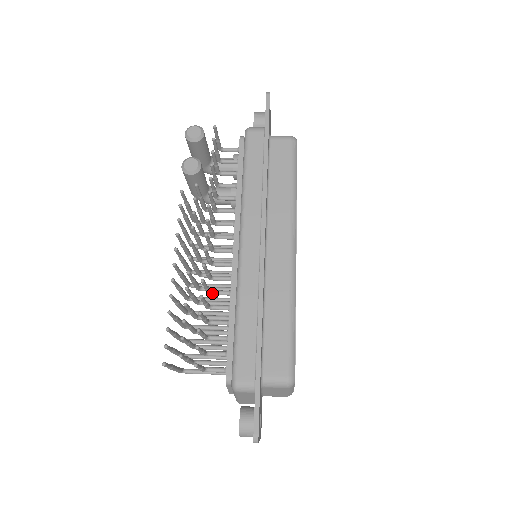
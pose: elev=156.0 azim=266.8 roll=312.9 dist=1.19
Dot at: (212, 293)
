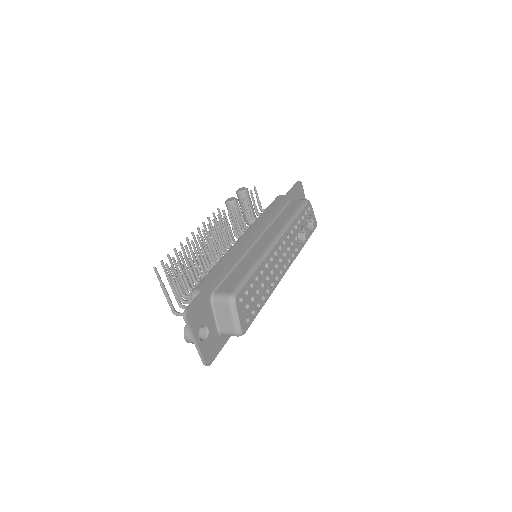
Dot at: (213, 263)
